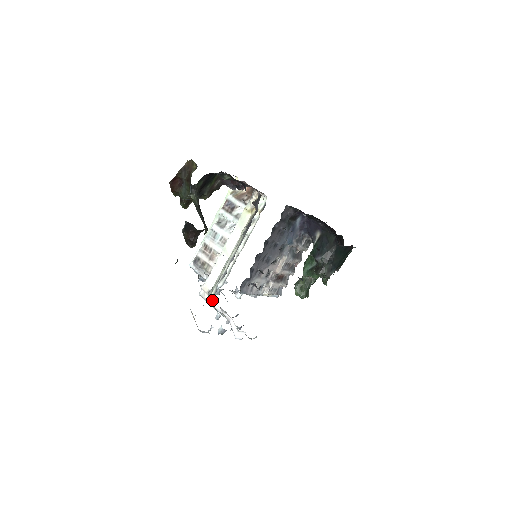
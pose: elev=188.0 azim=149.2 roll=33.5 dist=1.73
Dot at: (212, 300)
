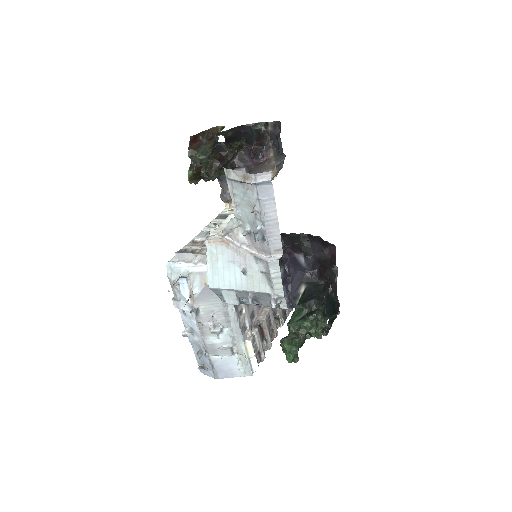
Dot at: (229, 234)
